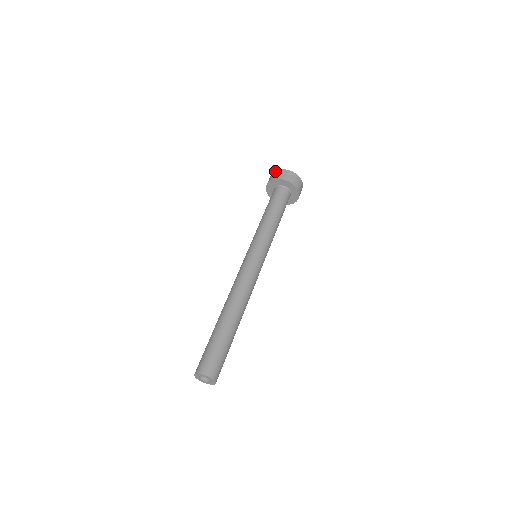
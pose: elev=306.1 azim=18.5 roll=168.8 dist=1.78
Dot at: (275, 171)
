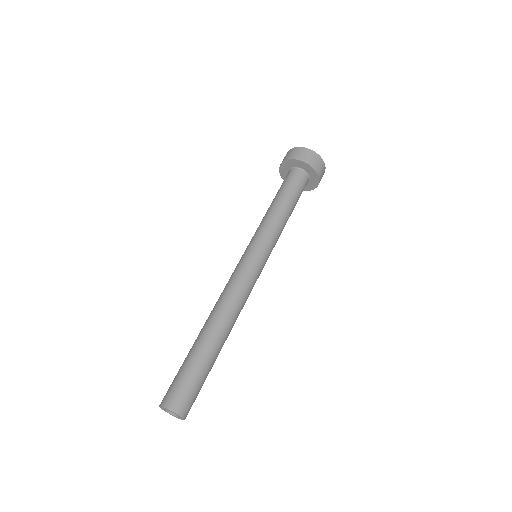
Dot at: occluded
